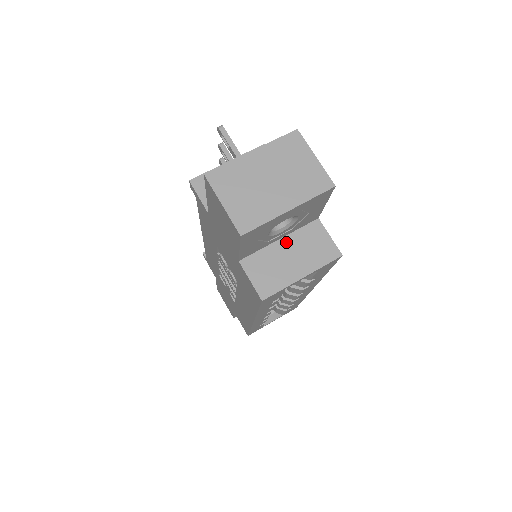
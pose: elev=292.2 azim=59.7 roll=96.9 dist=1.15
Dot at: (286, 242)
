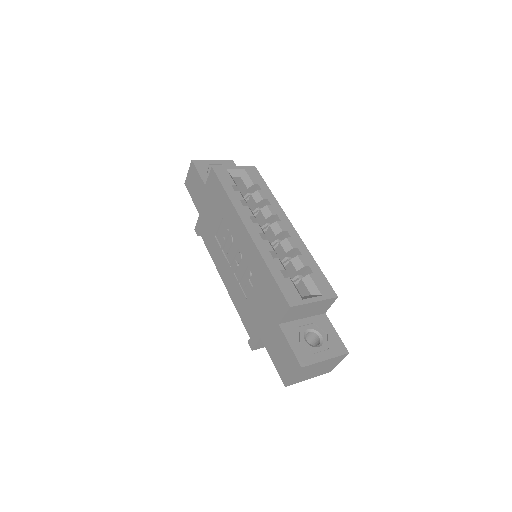
Dot at: occluded
